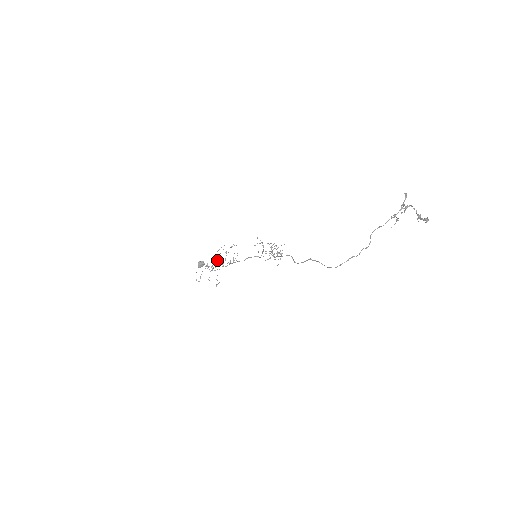
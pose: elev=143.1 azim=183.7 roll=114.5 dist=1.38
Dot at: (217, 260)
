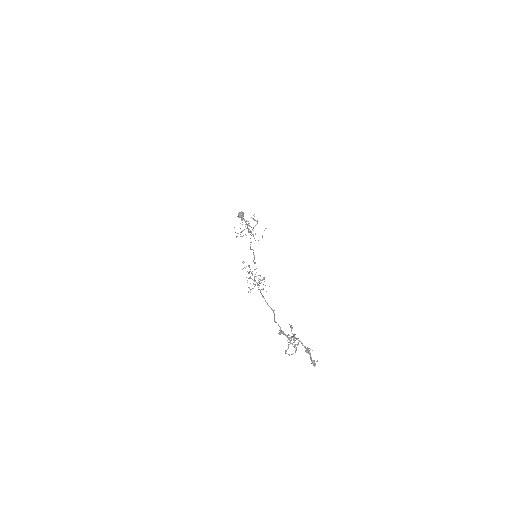
Dot at: occluded
